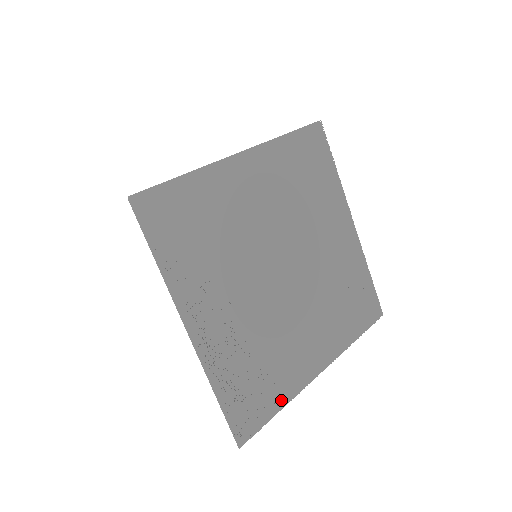
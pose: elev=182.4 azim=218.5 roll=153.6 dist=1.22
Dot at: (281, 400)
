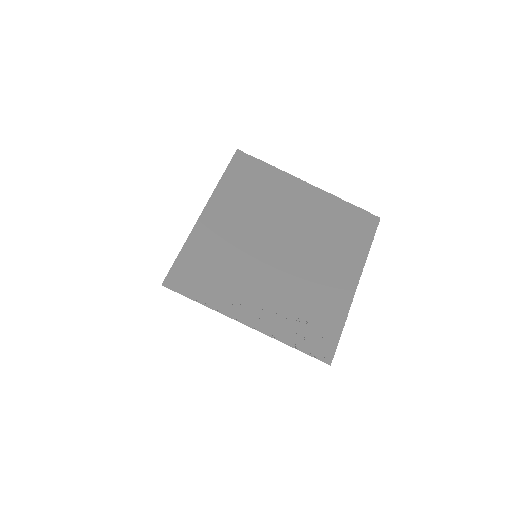
Dot at: (339, 321)
